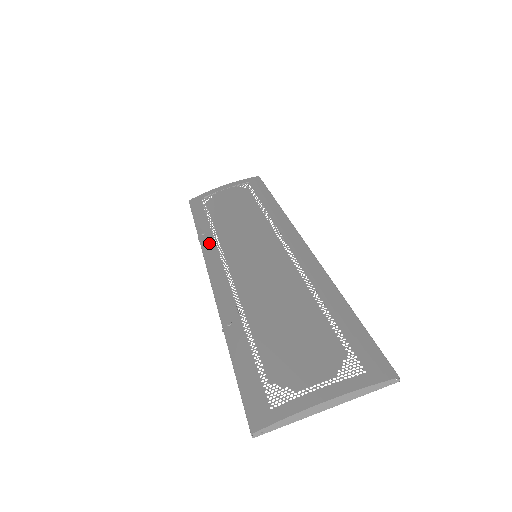
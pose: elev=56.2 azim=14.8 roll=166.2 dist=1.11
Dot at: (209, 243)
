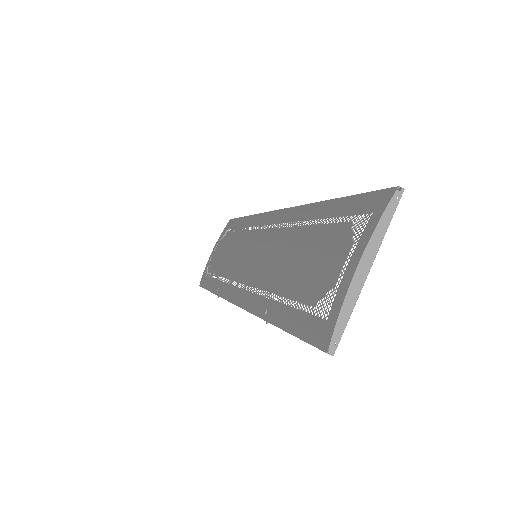
Dot at: (224, 289)
